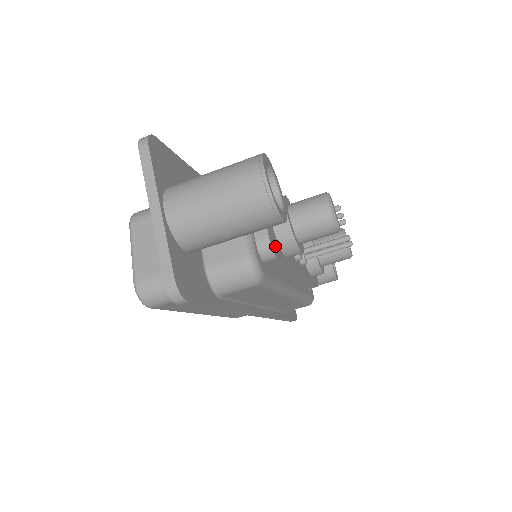
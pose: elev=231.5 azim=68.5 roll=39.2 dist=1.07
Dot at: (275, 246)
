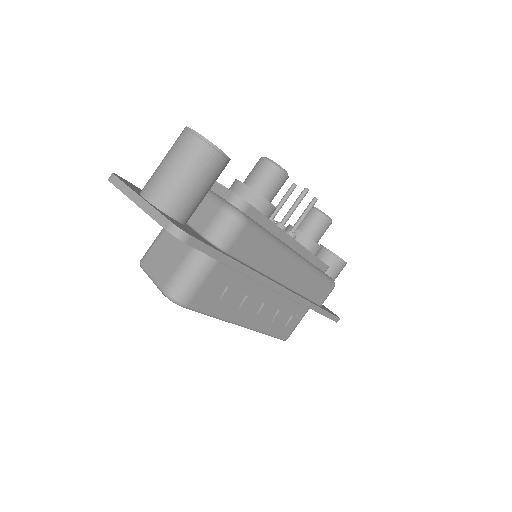
Dot at: occluded
